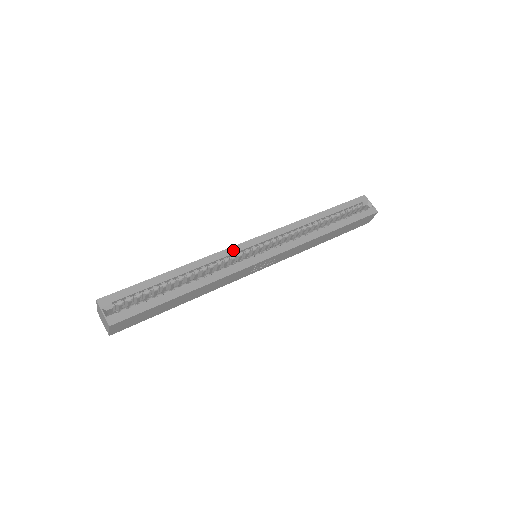
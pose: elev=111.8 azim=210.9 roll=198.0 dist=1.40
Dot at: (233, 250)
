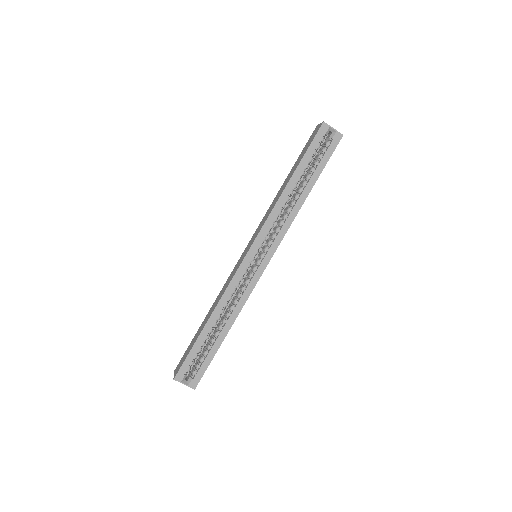
Dot at: (239, 275)
